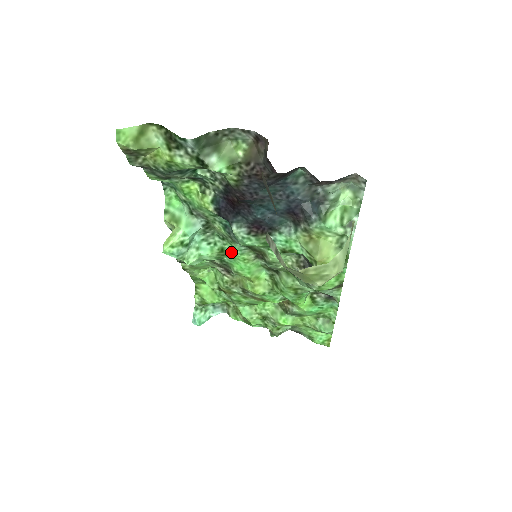
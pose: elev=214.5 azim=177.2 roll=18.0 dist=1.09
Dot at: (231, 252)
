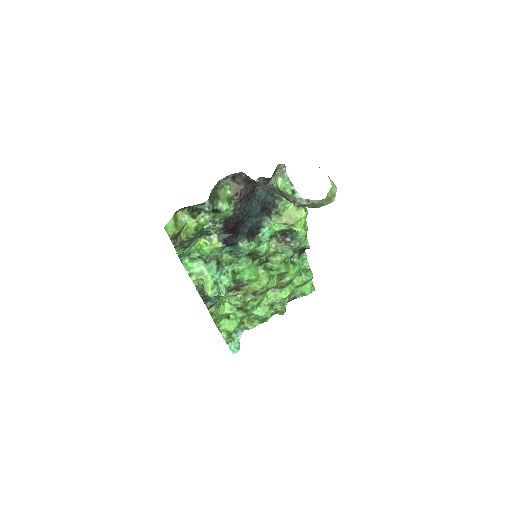
Dot at: (239, 268)
